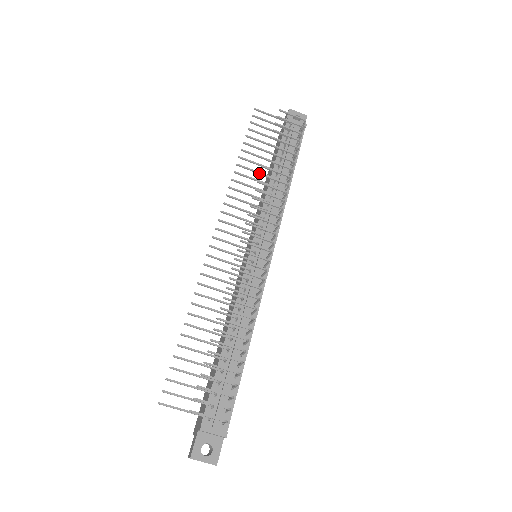
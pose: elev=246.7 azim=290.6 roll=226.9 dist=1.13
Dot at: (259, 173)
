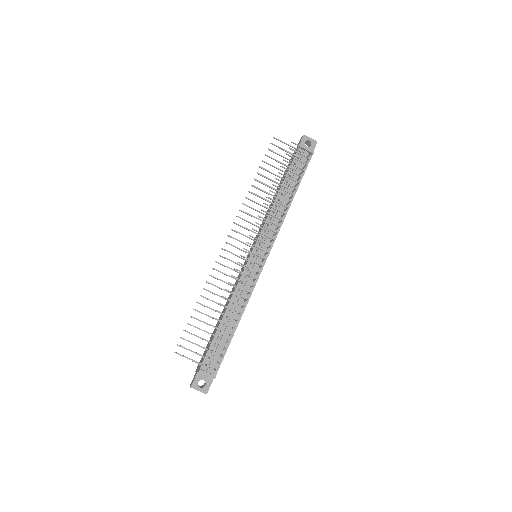
Dot at: (267, 193)
